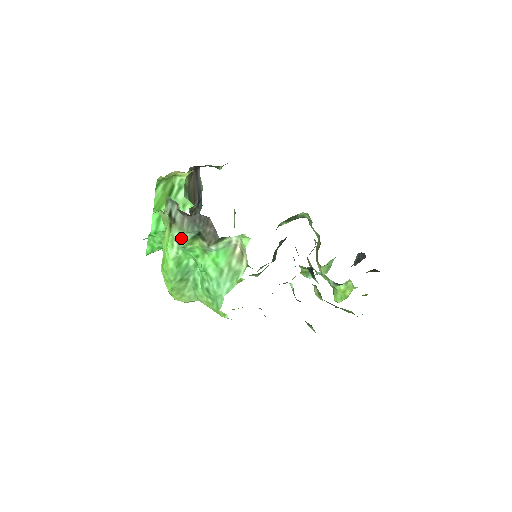
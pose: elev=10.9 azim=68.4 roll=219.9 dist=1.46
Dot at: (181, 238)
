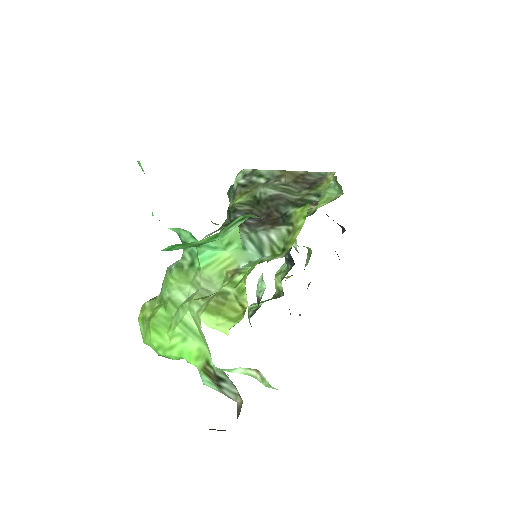
Dot at: (211, 386)
